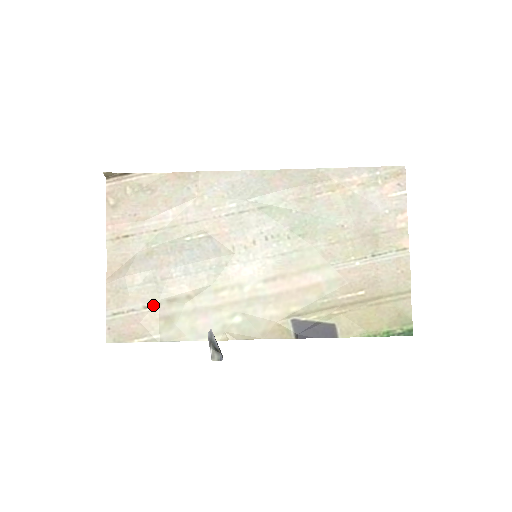
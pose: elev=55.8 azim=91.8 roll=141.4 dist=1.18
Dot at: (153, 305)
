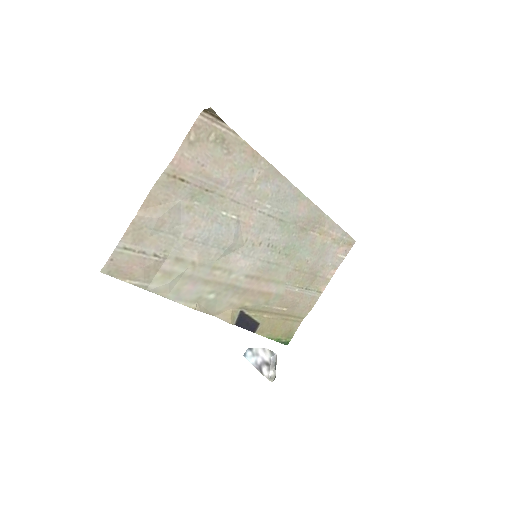
Dot at: (163, 256)
